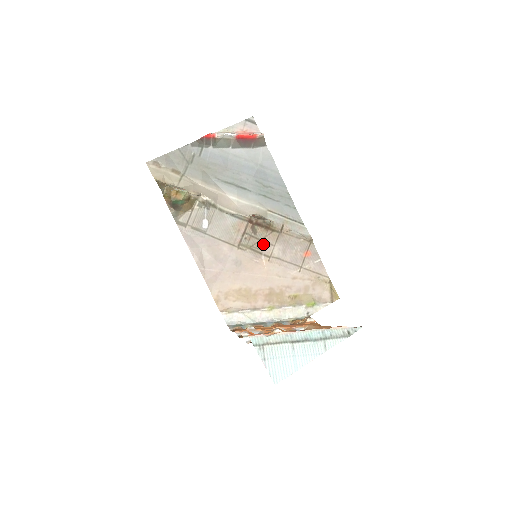
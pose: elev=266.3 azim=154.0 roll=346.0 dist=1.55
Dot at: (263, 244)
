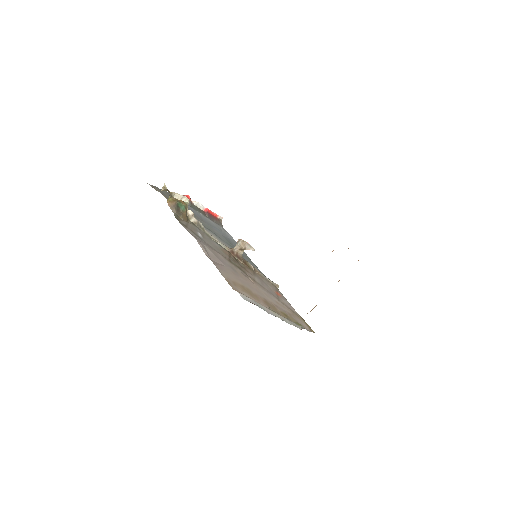
Dot at: (246, 271)
